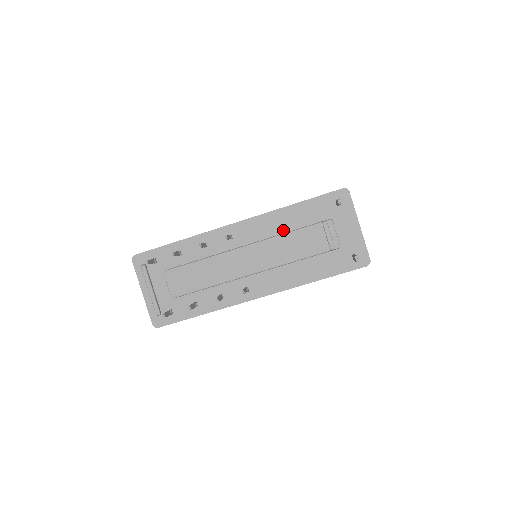
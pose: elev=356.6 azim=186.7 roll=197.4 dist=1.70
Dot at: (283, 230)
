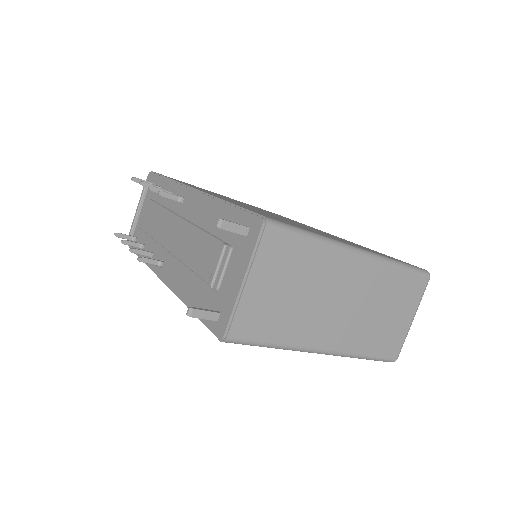
Dot at: (204, 225)
